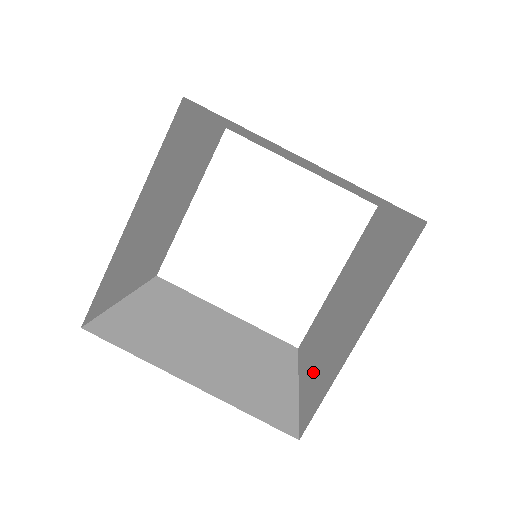
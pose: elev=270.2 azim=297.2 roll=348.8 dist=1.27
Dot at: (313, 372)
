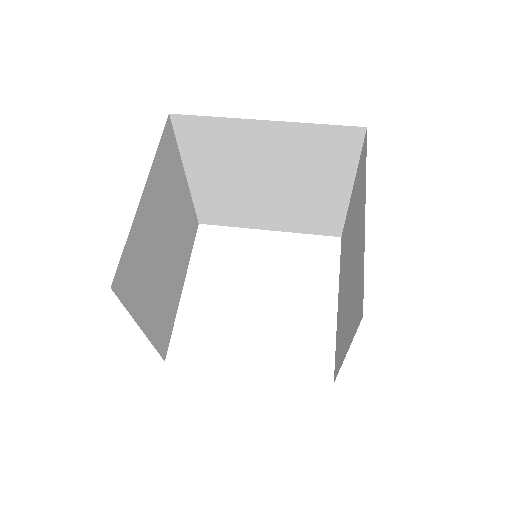
Dot at: (350, 315)
